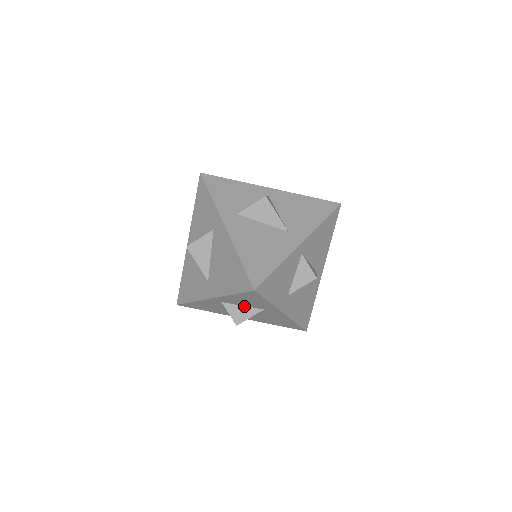
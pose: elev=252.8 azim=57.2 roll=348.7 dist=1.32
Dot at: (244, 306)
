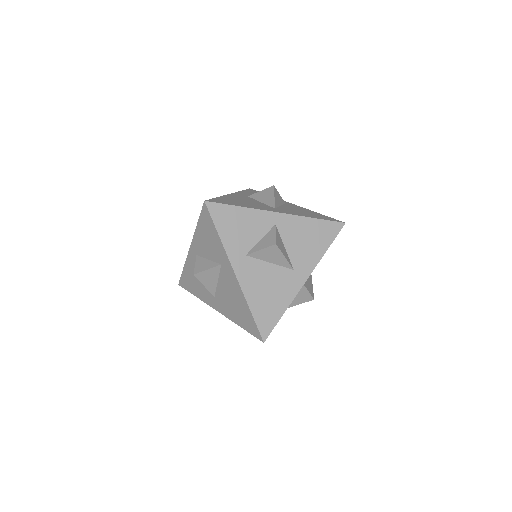
Dot at: occluded
